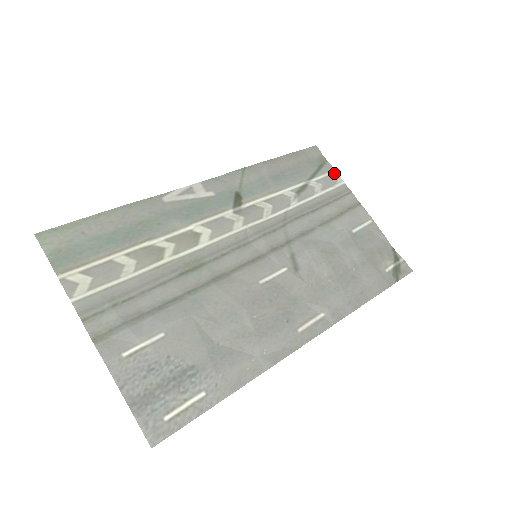
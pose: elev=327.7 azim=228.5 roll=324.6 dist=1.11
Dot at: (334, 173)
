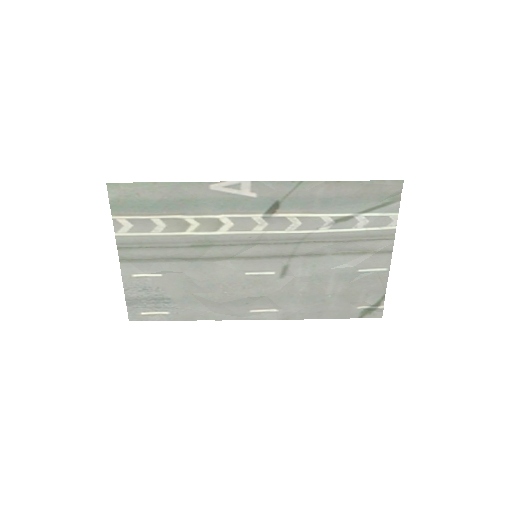
Dot at: (394, 215)
